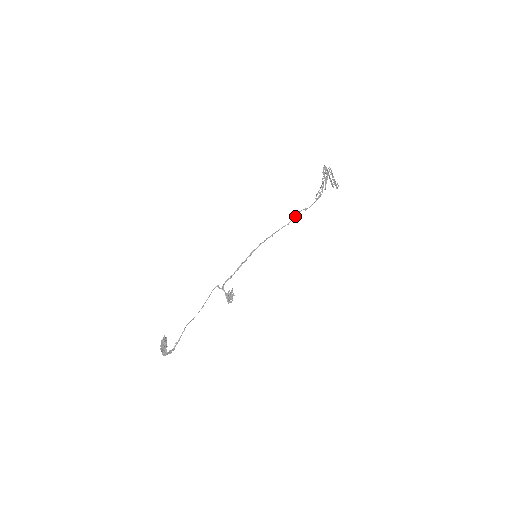
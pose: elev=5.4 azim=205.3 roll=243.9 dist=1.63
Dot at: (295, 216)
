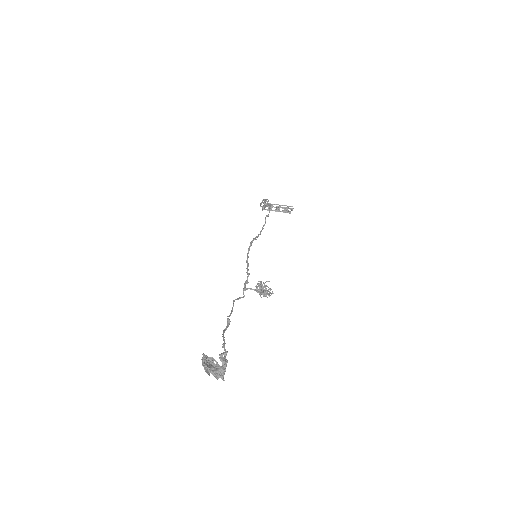
Dot at: (264, 224)
